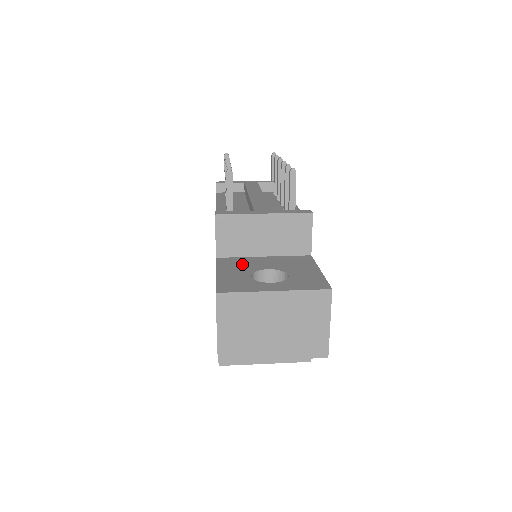
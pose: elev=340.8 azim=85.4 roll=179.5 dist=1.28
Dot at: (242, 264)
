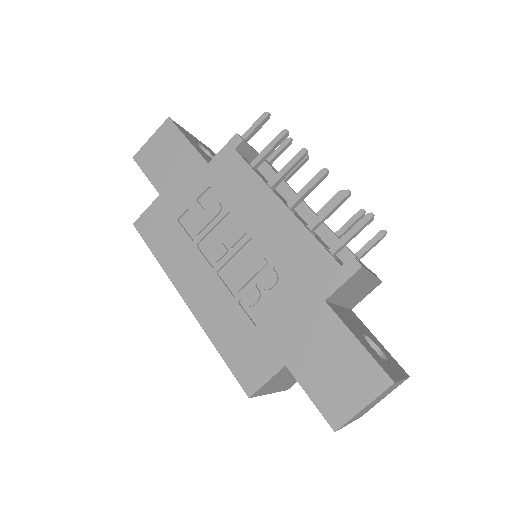
Dot at: (348, 321)
